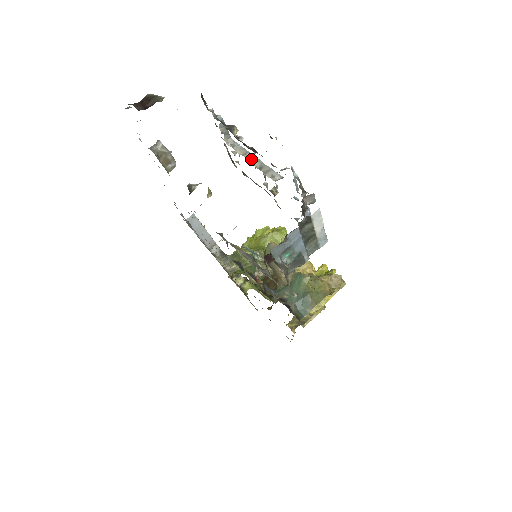
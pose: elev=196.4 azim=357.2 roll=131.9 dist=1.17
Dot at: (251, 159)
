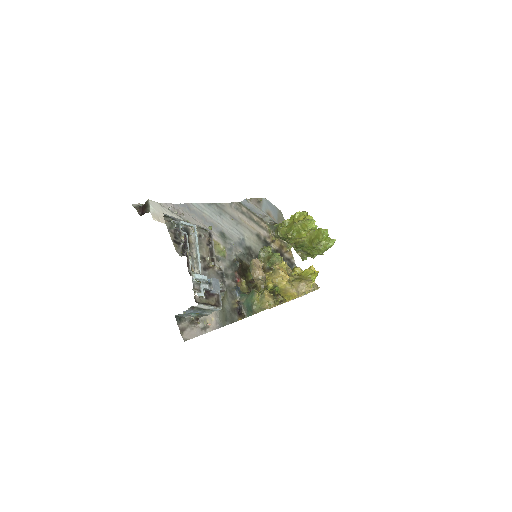
Dot at: (195, 249)
